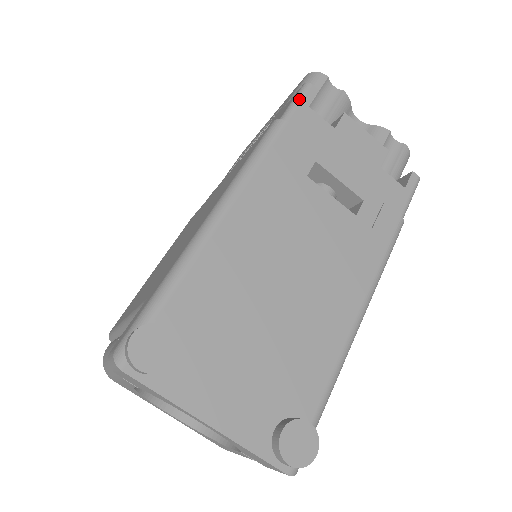
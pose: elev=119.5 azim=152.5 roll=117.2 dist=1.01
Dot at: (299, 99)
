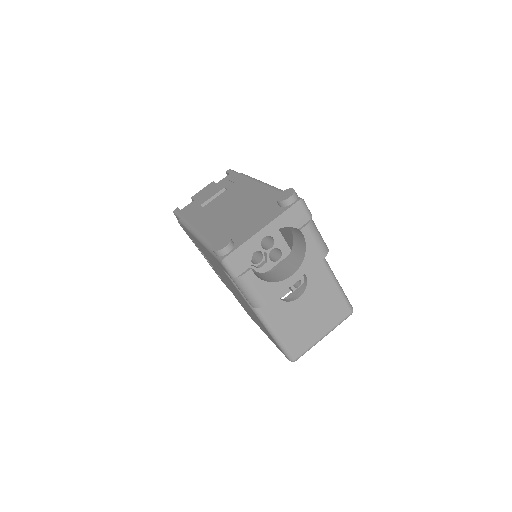
Dot at: (177, 213)
